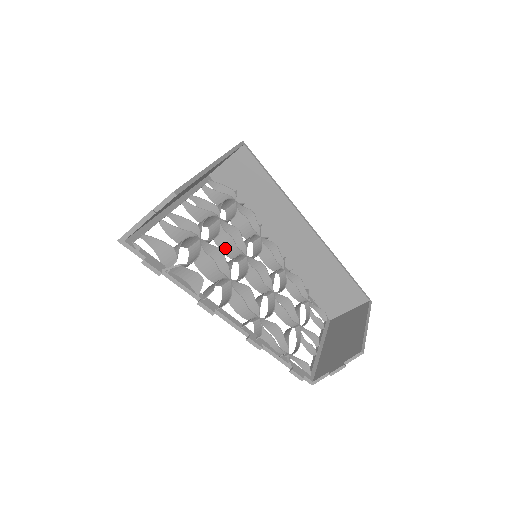
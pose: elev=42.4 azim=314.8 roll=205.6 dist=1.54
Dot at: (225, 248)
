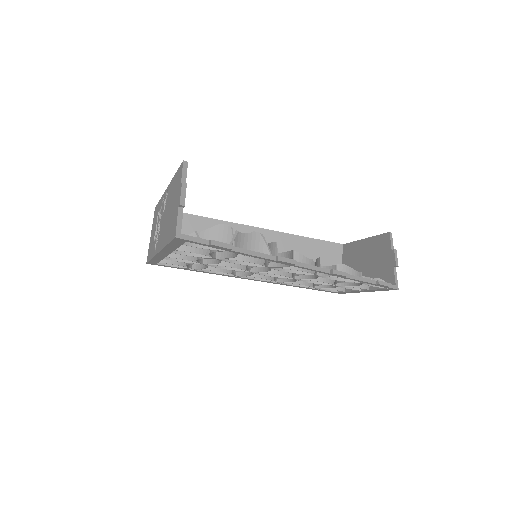
Dot at: occluded
